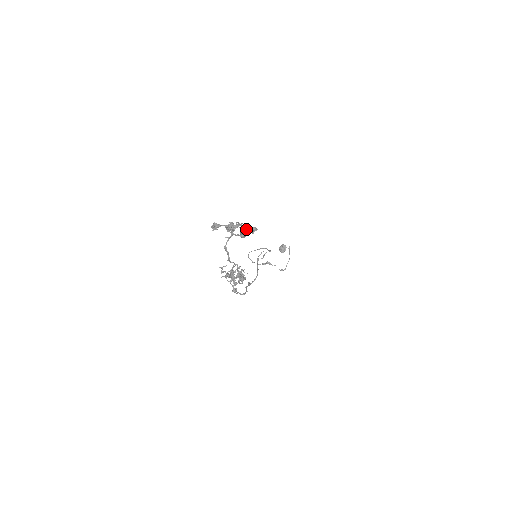
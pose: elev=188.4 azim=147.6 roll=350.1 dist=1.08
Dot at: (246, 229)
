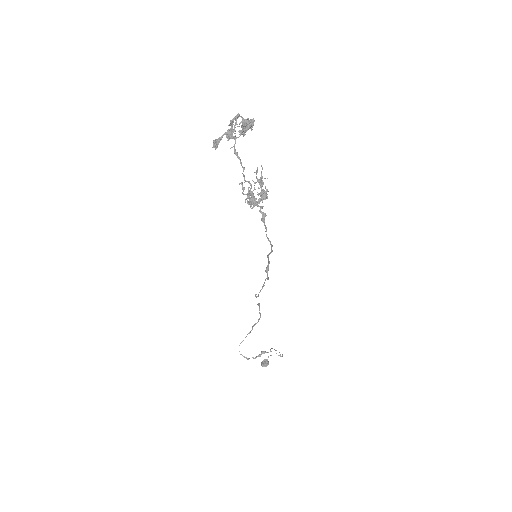
Dot at: (246, 120)
